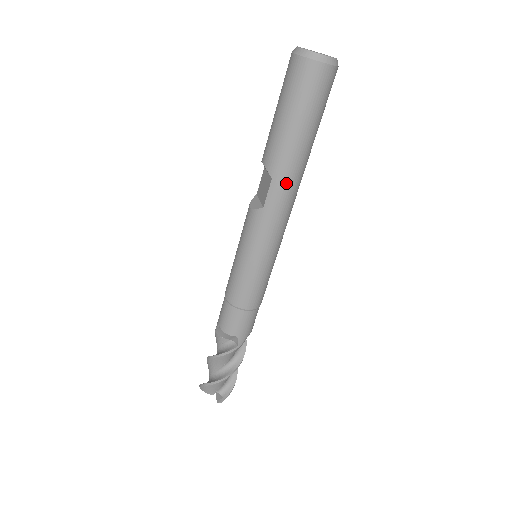
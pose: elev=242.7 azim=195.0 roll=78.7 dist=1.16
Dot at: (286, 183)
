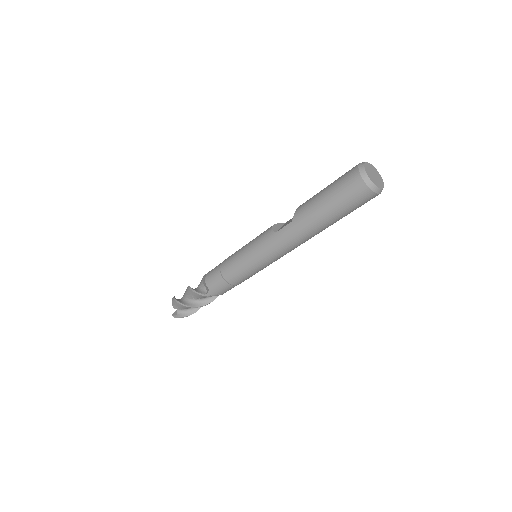
Dot at: (297, 231)
